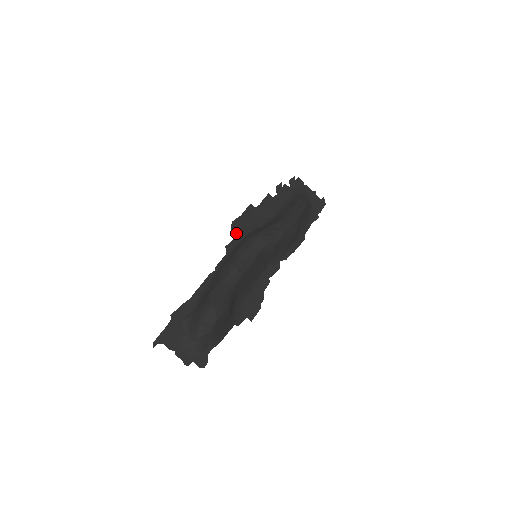
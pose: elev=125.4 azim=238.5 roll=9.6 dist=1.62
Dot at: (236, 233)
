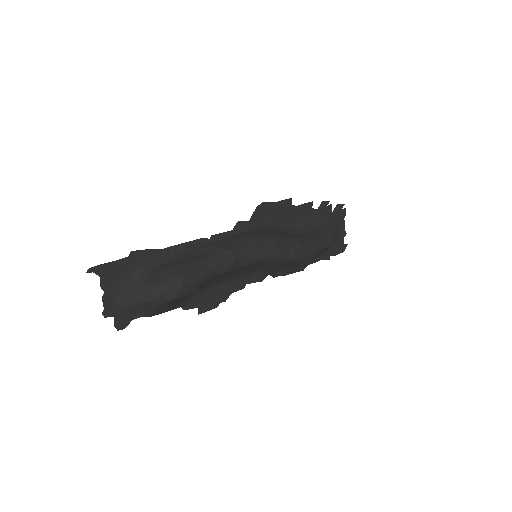
Dot at: (257, 216)
